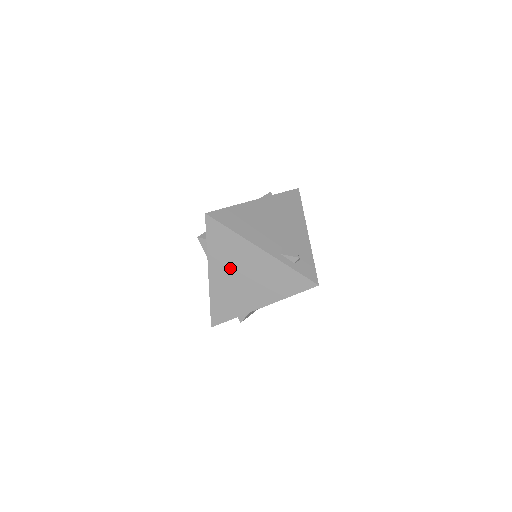
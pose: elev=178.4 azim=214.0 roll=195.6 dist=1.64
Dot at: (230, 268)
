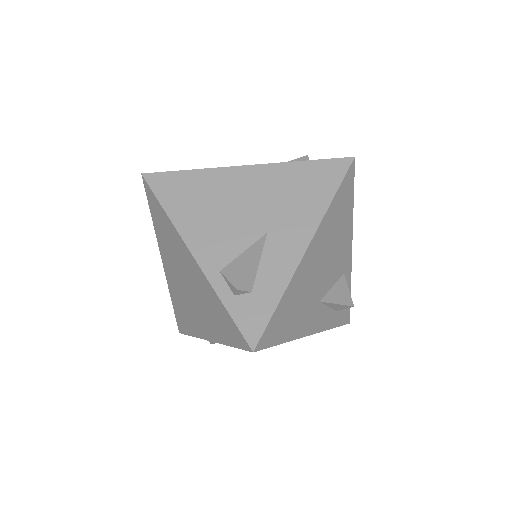
Dot at: (174, 265)
